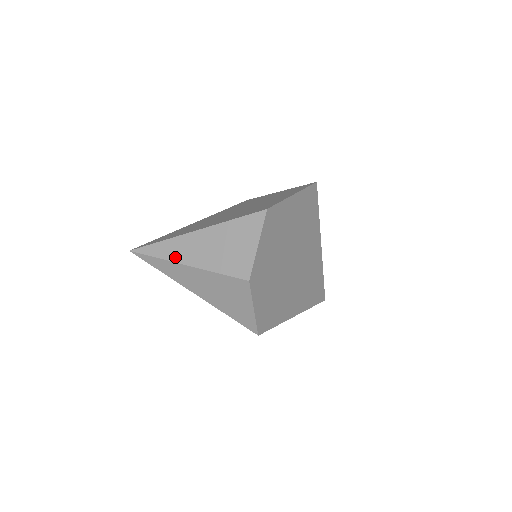
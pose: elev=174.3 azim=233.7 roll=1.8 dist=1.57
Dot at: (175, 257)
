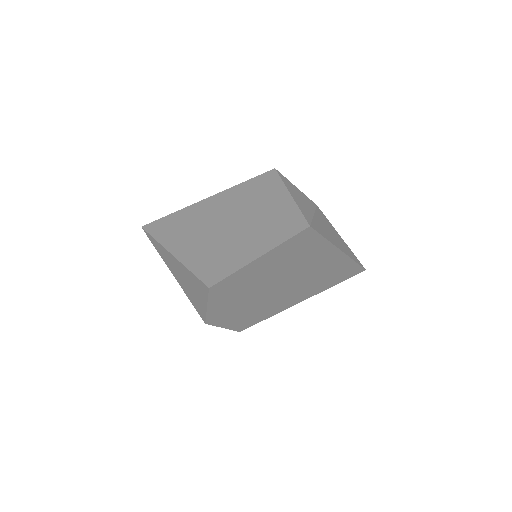
Dot at: (165, 260)
